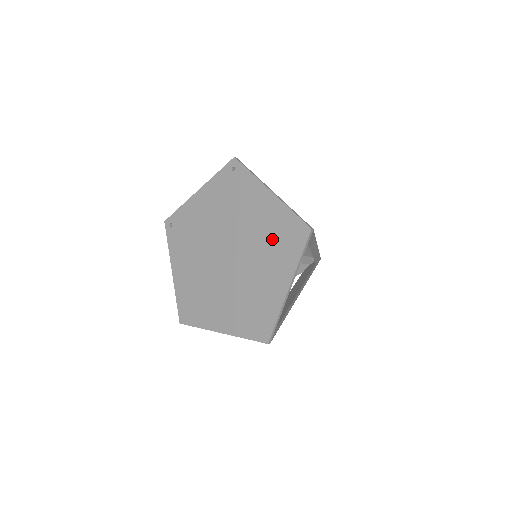
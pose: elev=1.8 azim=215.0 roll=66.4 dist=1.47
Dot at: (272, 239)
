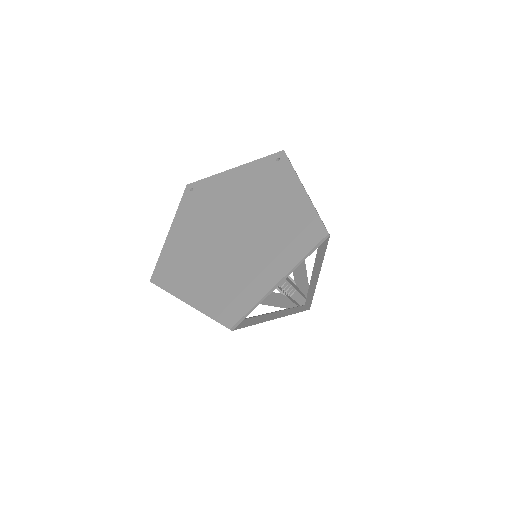
Dot at: (284, 231)
